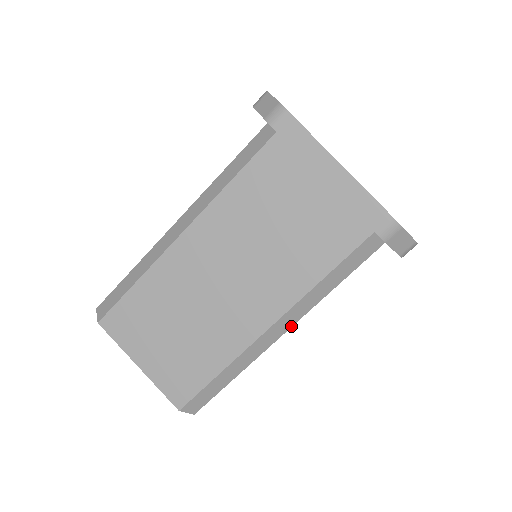
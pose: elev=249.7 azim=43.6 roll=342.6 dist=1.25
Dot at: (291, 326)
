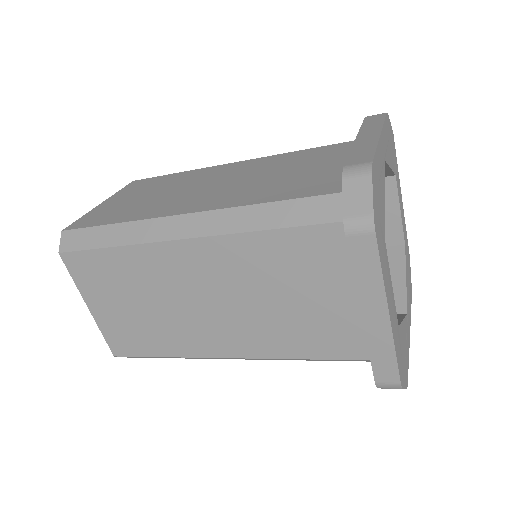
Dot at: (250, 359)
